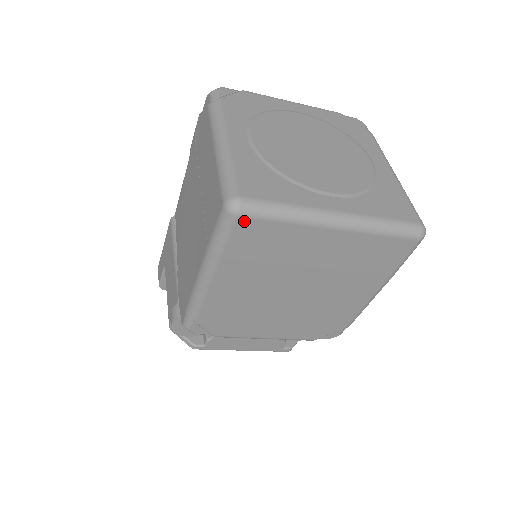
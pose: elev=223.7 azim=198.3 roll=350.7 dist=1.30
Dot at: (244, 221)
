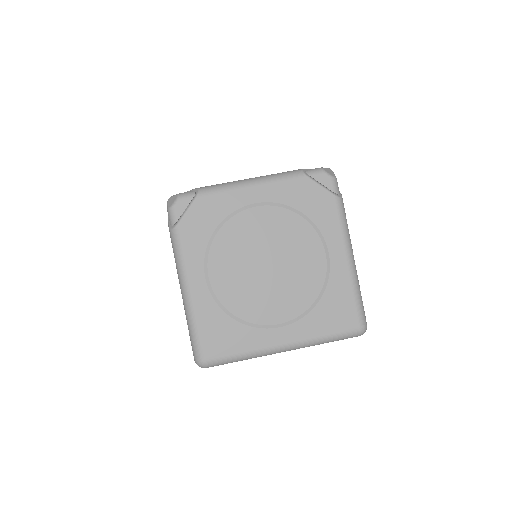
Dot at: (212, 366)
